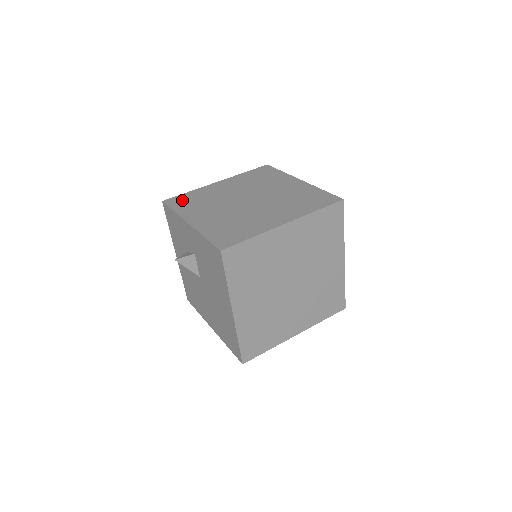
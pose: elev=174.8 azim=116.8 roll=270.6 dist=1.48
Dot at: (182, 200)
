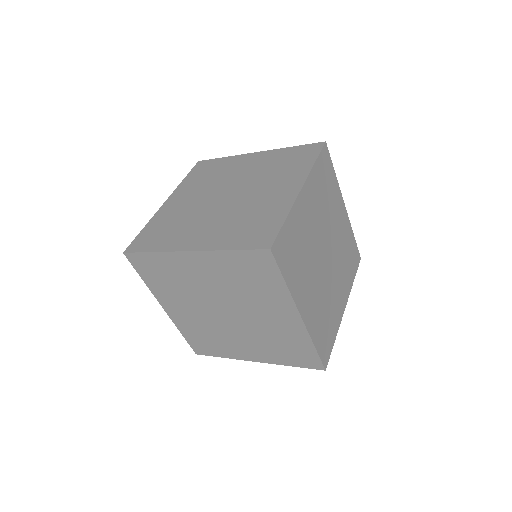
Dot at: (205, 167)
